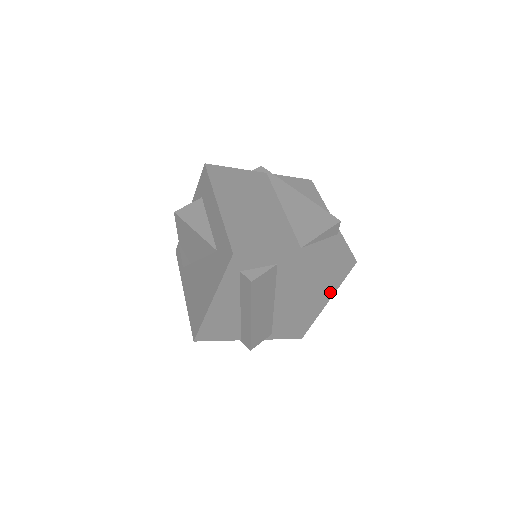
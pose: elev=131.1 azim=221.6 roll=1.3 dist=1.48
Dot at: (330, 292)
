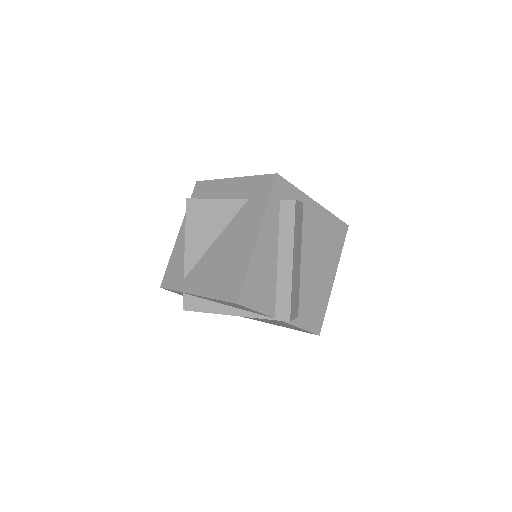
Dot at: (335, 262)
